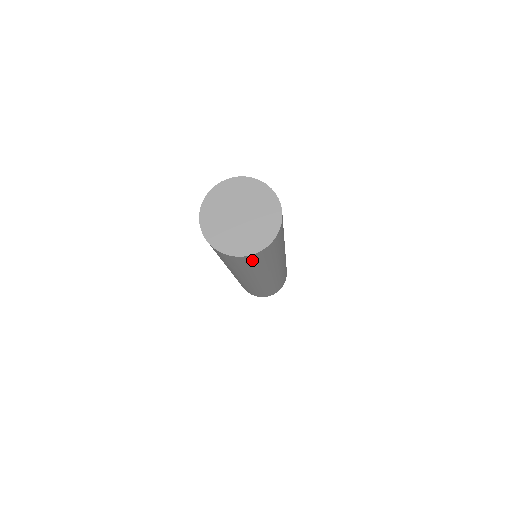
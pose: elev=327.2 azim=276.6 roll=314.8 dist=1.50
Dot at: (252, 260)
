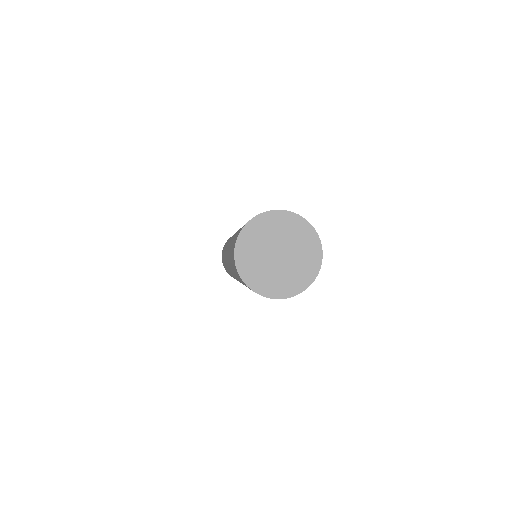
Dot at: occluded
